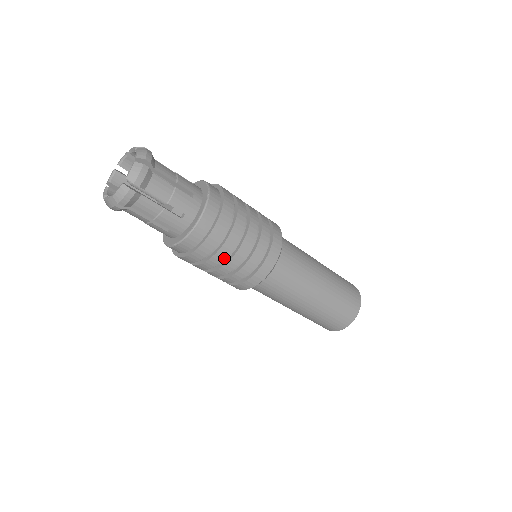
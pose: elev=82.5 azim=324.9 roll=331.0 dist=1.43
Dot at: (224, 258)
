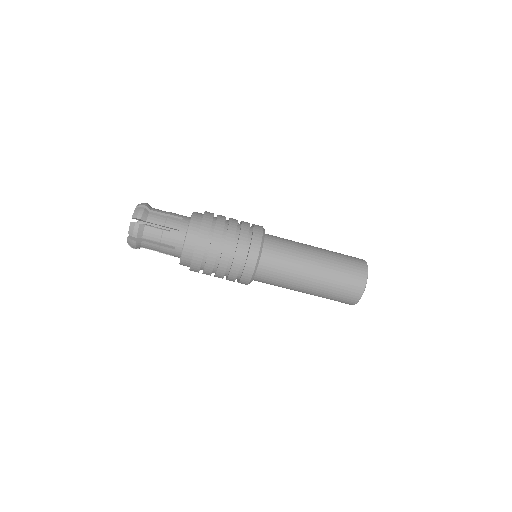
Dot at: (217, 251)
